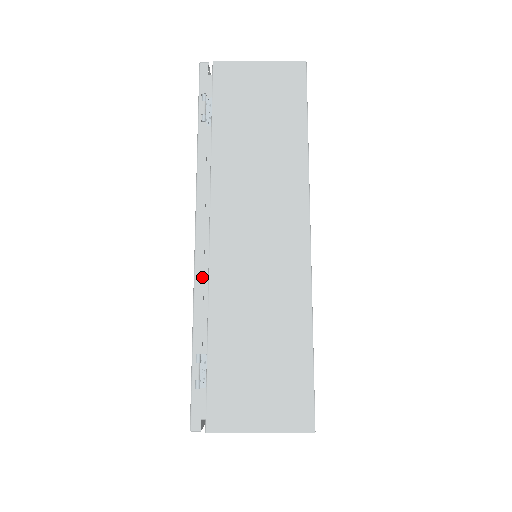
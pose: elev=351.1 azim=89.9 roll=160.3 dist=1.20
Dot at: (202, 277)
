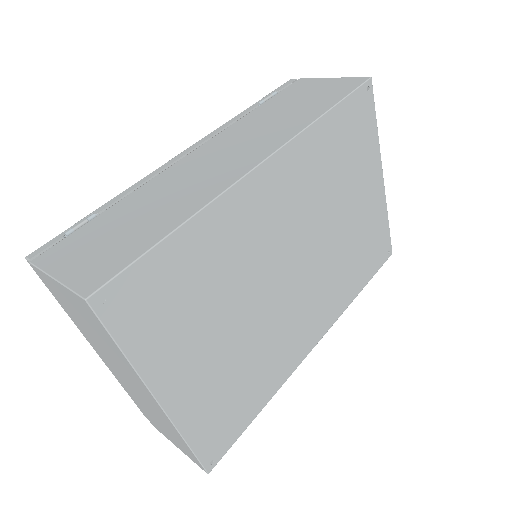
Dot at: (155, 174)
